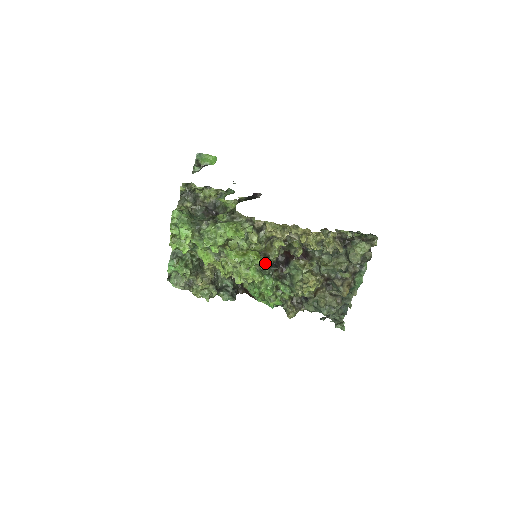
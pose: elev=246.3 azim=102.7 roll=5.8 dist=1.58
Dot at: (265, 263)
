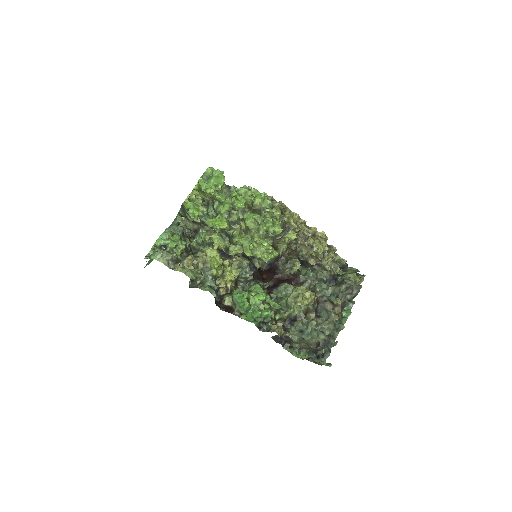
Dot at: occluded
